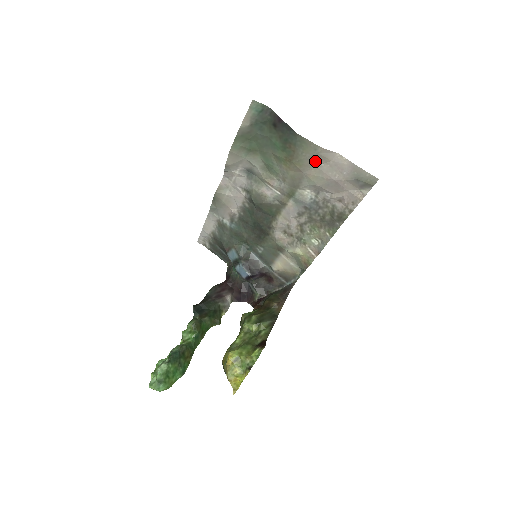
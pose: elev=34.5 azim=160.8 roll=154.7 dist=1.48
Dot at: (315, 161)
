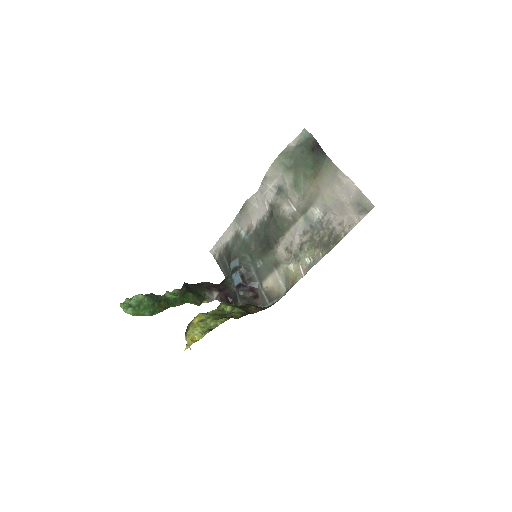
Dot at: (332, 181)
